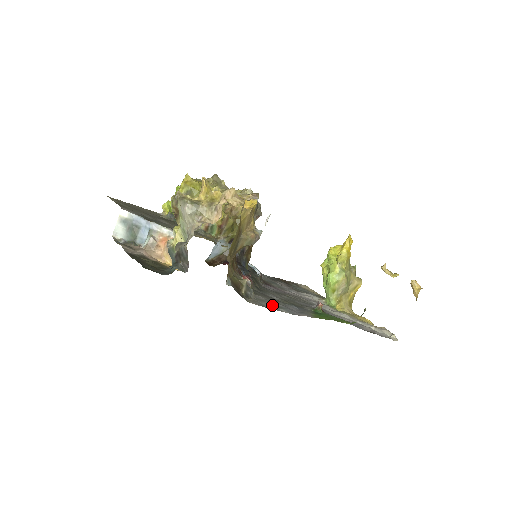
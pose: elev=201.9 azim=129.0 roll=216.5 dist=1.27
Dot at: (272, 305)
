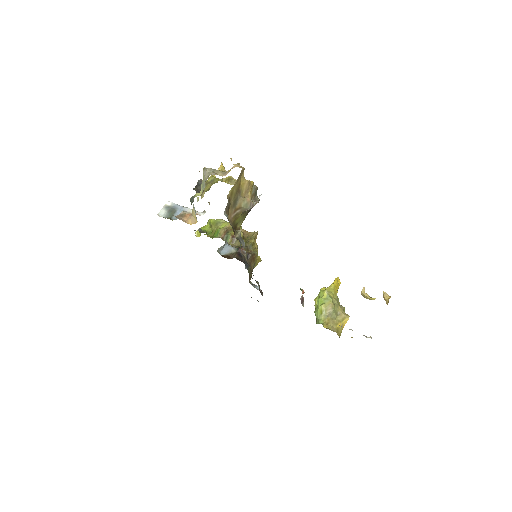
Dot at: occluded
